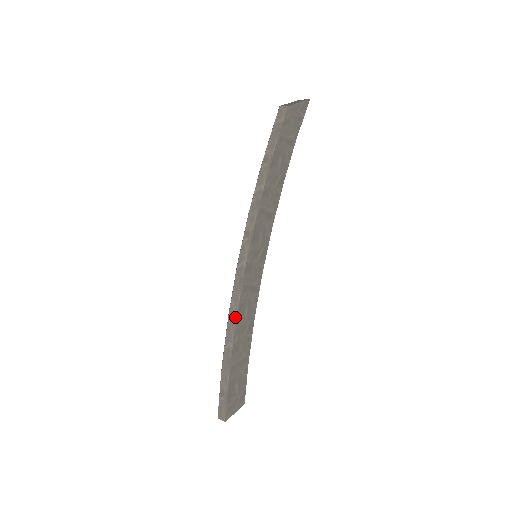
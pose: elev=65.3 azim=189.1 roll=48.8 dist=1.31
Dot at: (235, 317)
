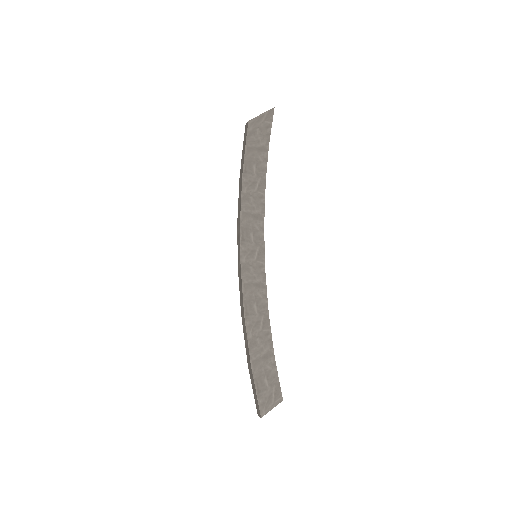
Dot at: (243, 314)
